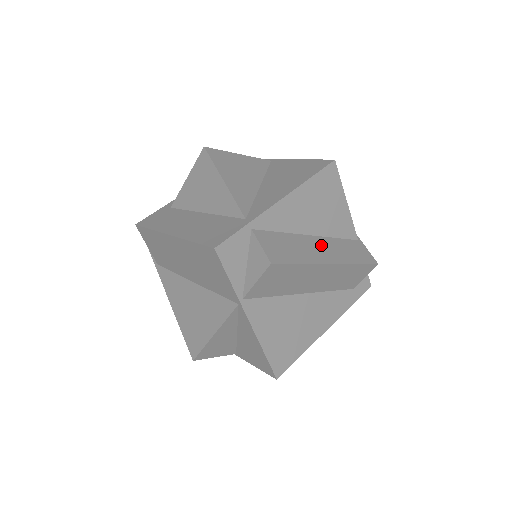
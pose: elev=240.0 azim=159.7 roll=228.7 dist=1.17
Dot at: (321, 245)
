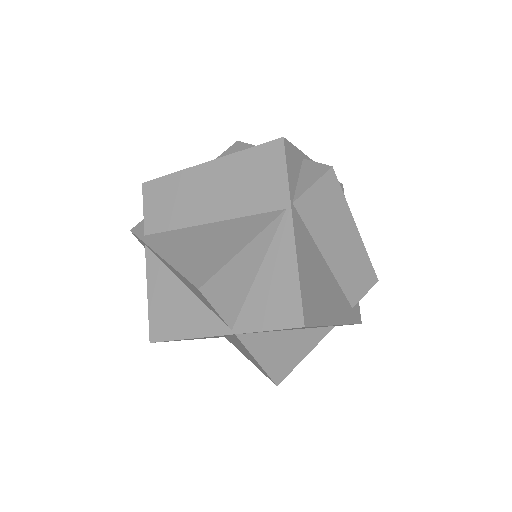
Dot at: occluded
